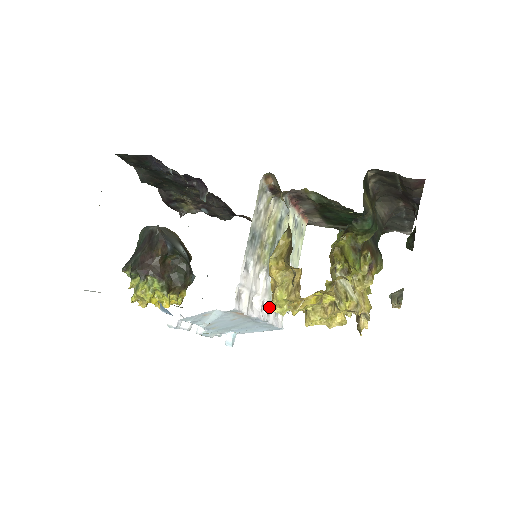
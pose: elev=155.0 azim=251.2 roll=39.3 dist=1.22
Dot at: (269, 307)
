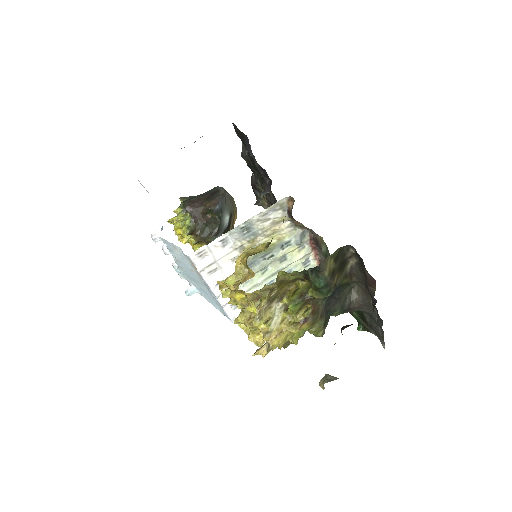
Dot at: occluded
